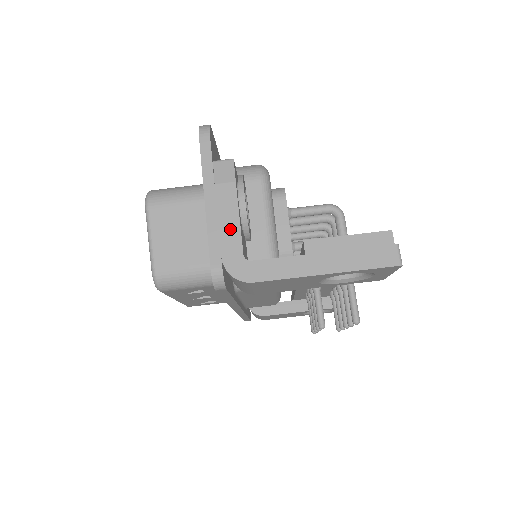
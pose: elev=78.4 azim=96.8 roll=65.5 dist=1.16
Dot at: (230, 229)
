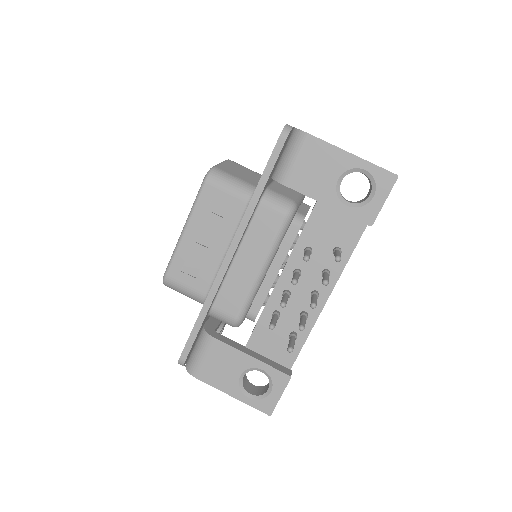
Dot at: occluded
